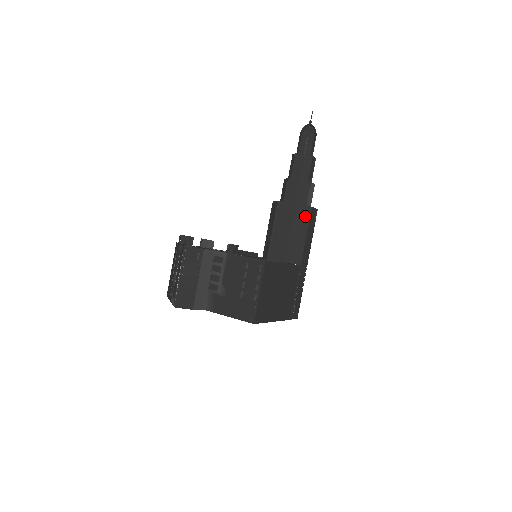
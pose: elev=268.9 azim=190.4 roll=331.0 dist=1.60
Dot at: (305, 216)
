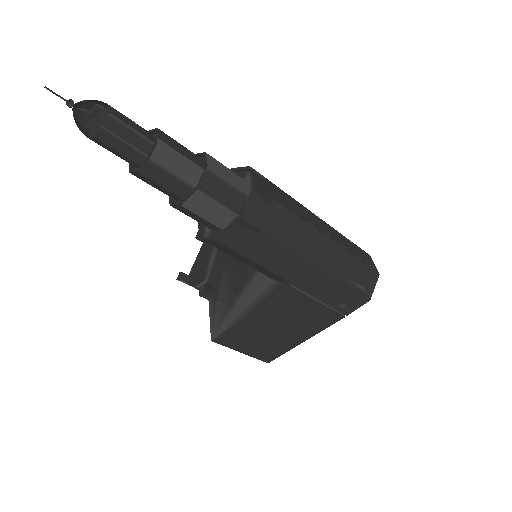
Dot at: (227, 248)
